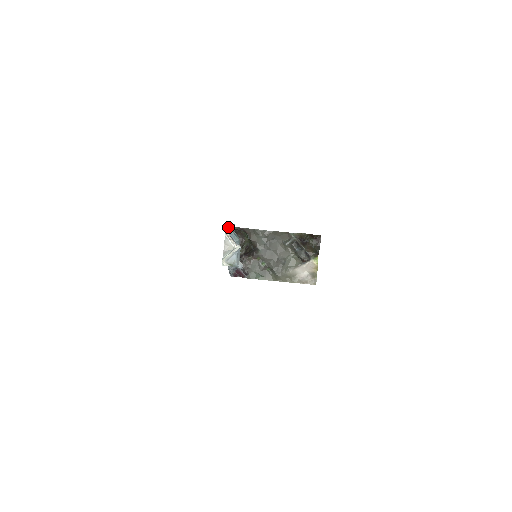
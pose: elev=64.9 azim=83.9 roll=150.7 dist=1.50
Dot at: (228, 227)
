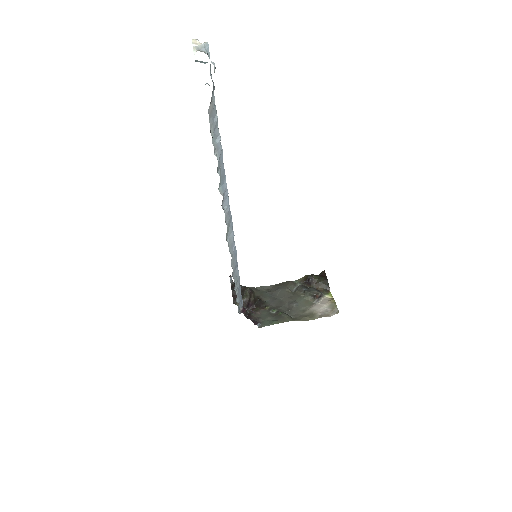
Dot at: (197, 60)
